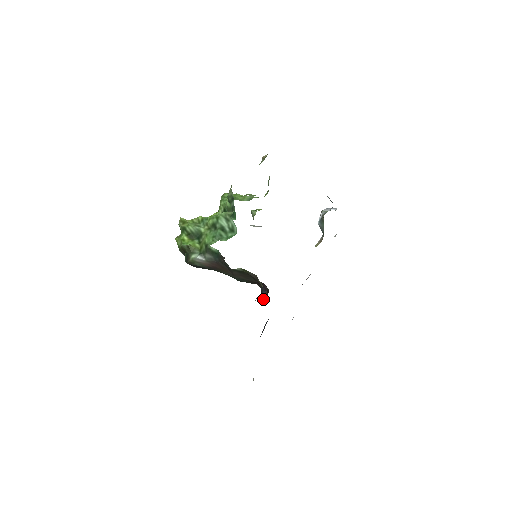
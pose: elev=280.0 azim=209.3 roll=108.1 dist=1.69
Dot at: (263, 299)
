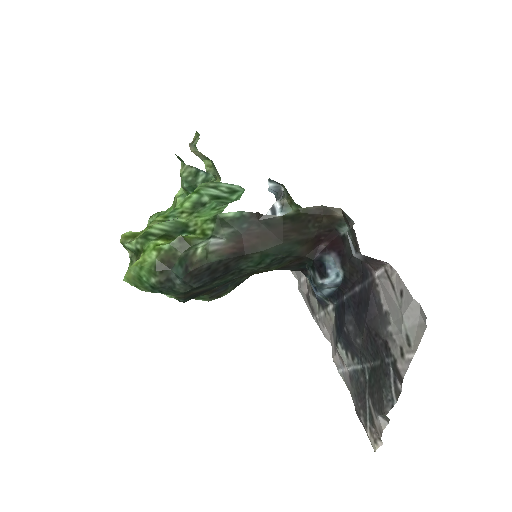
Dot at: (331, 263)
